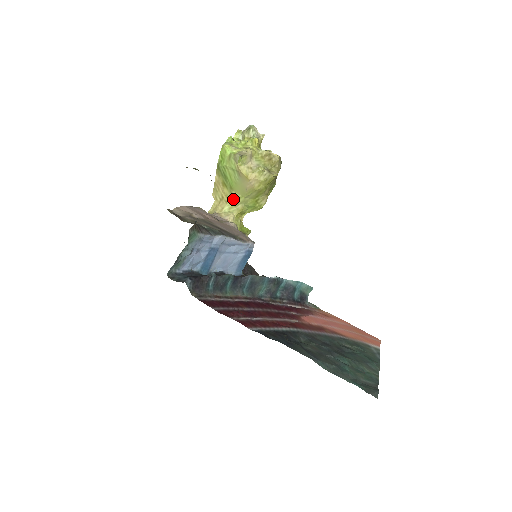
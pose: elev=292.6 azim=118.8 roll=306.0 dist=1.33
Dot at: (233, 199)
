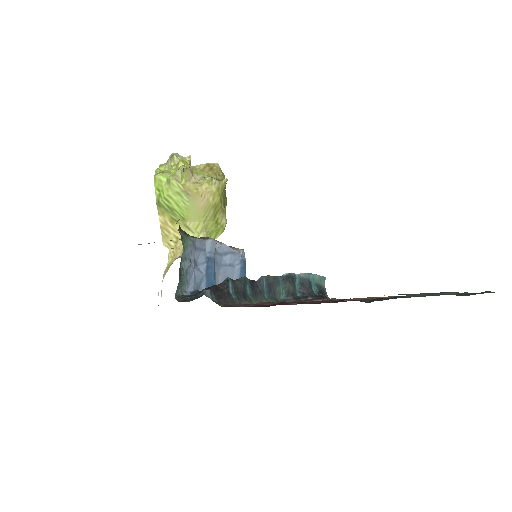
Dot at: (190, 232)
